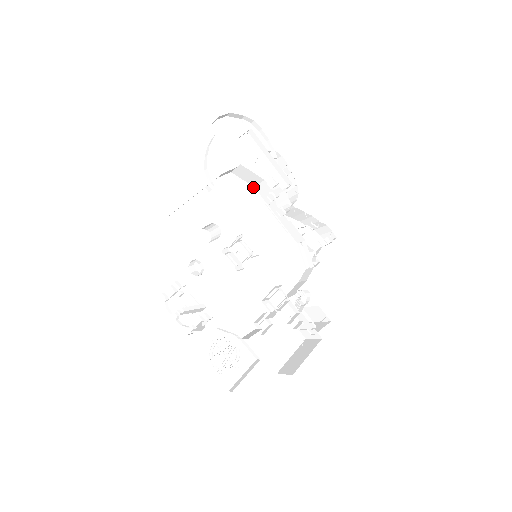
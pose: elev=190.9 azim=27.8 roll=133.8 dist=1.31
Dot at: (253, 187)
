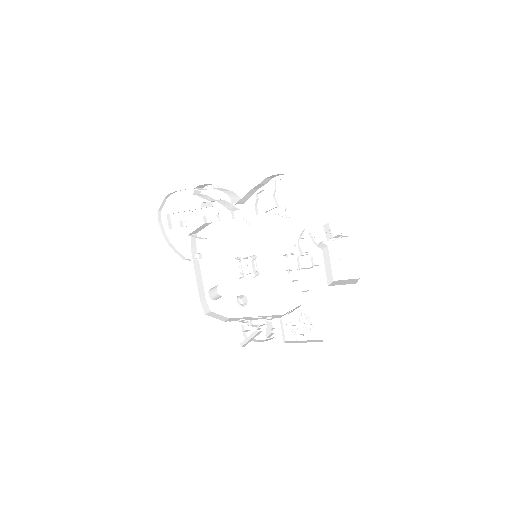
Dot at: (213, 223)
